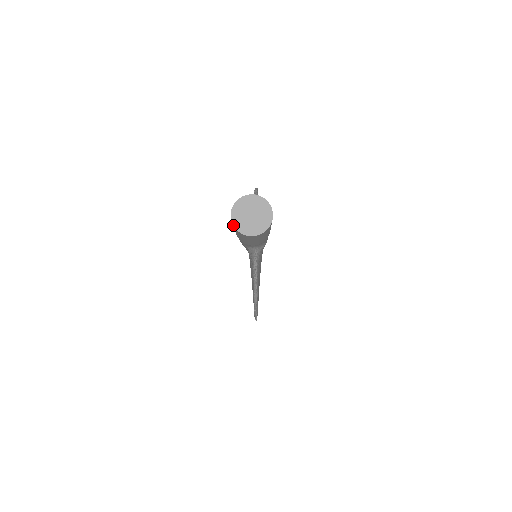
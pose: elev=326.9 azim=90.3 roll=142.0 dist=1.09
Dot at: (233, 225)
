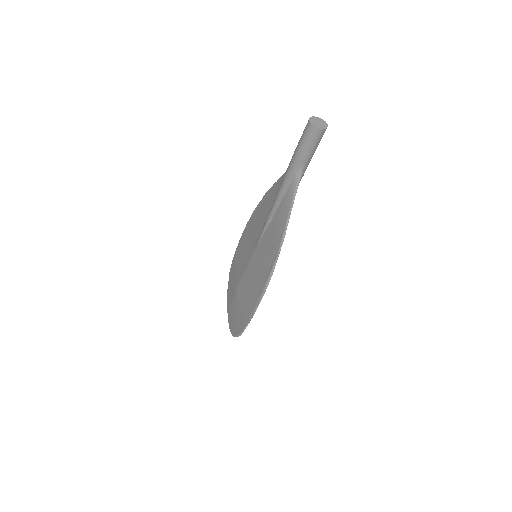
Dot at: (312, 124)
